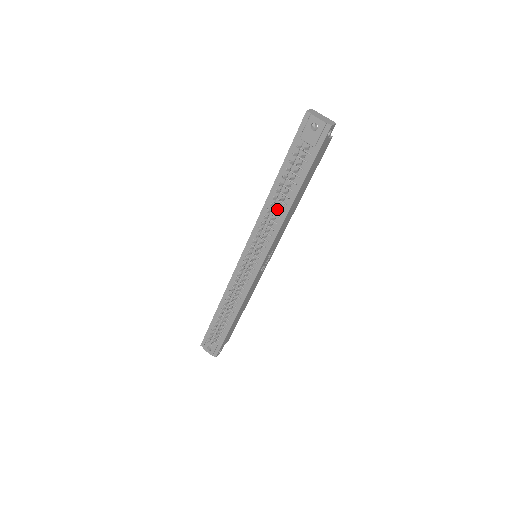
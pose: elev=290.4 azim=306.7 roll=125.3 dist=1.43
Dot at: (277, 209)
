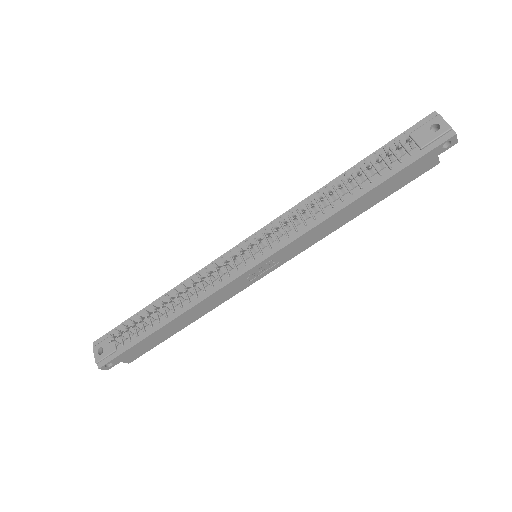
Dot at: (327, 203)
